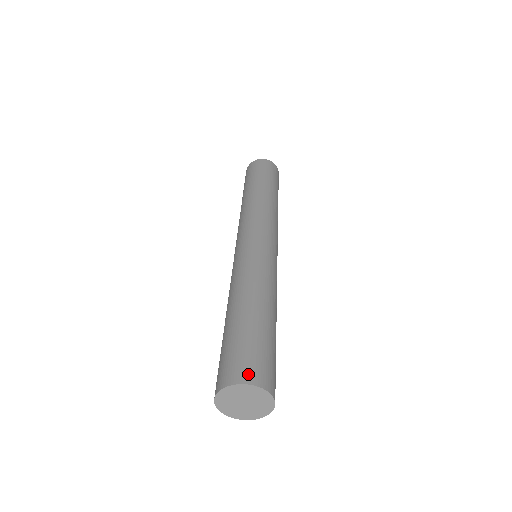
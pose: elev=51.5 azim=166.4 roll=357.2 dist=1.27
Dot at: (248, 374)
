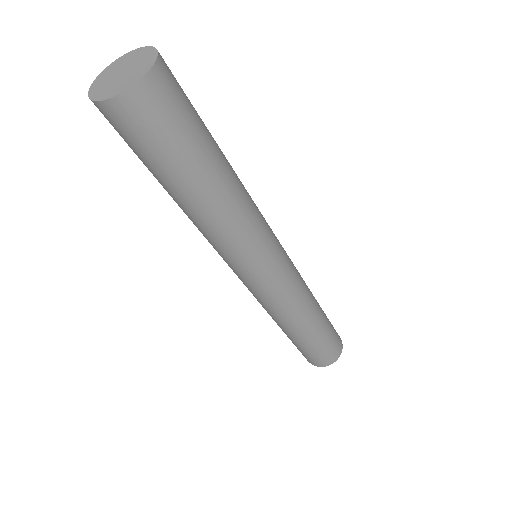
Dot at: occluded
